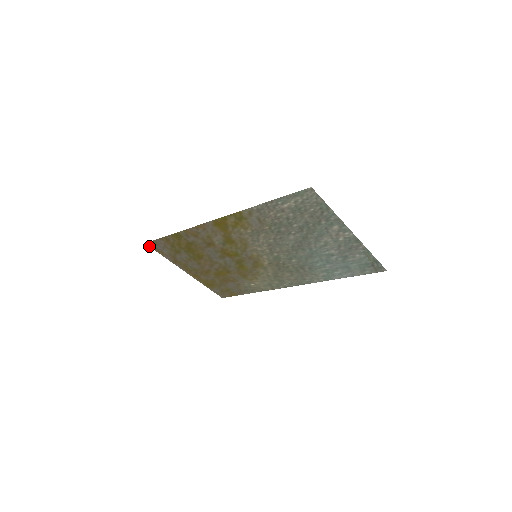
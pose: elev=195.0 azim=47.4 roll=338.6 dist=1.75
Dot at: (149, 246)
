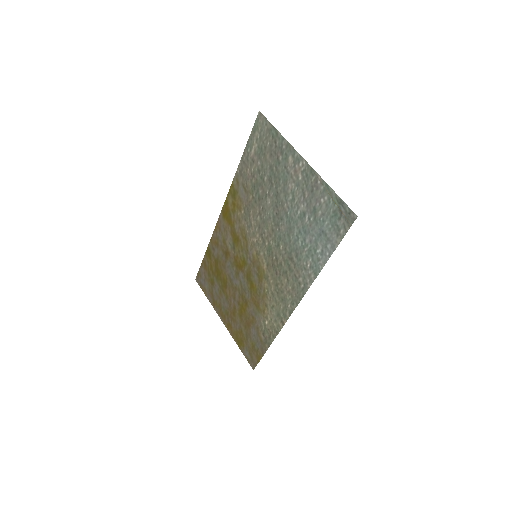
Dot at: (198, 283)
